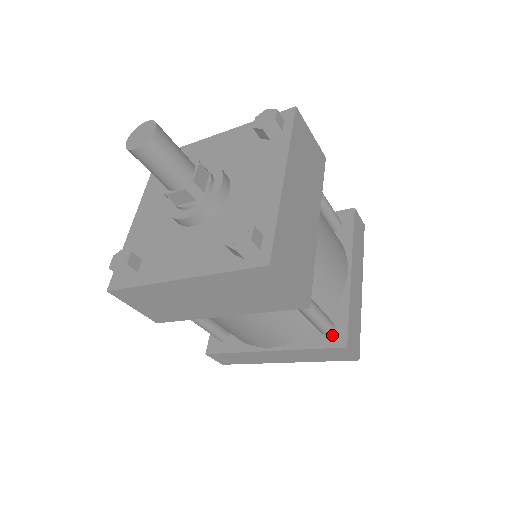
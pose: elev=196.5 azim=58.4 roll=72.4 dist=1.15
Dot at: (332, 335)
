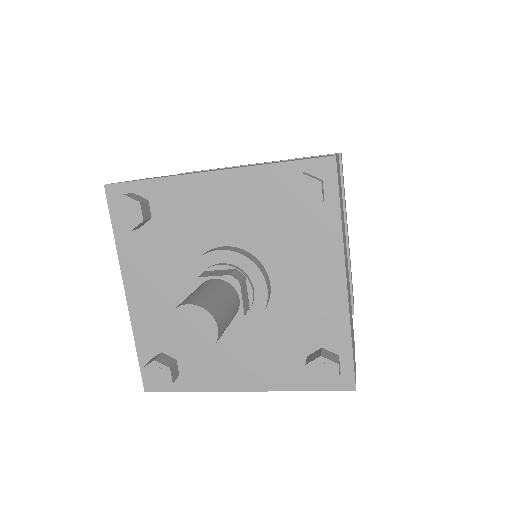
Dot at: occluded
